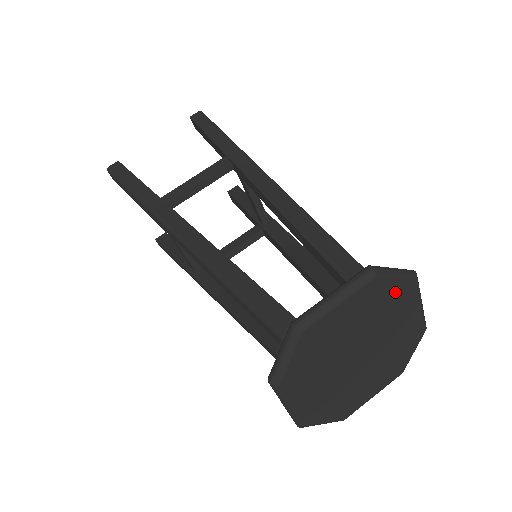
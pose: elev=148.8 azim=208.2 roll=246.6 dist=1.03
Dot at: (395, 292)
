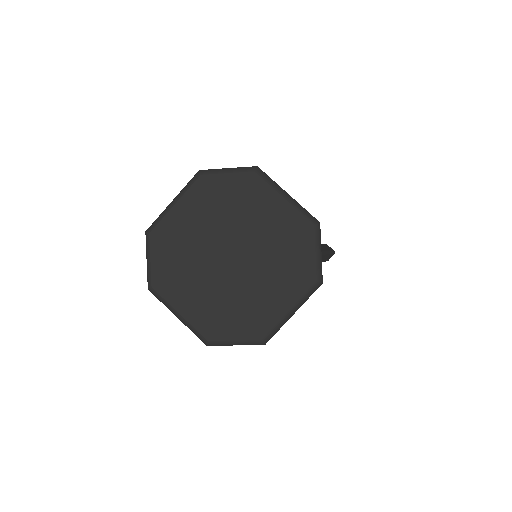
Dot at: (234, 186)
